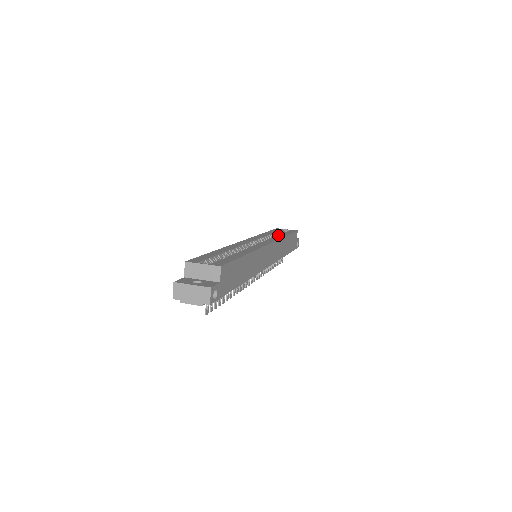
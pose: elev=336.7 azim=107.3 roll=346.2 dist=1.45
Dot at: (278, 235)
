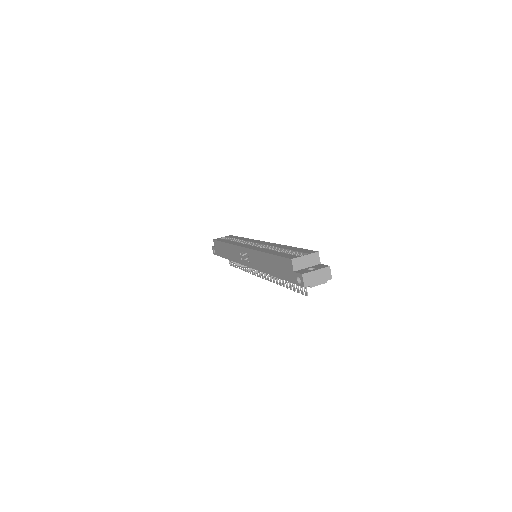
Dot at: (240, 239)
